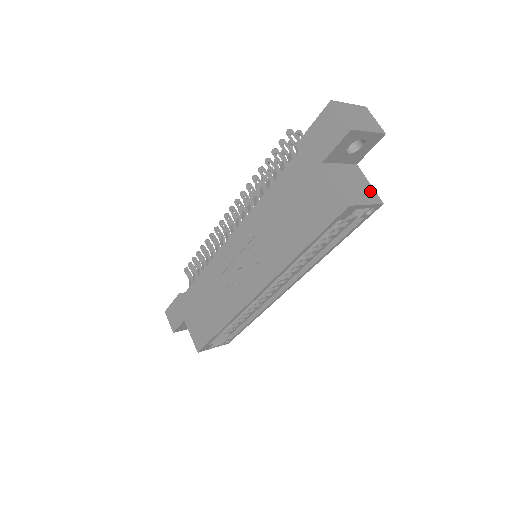
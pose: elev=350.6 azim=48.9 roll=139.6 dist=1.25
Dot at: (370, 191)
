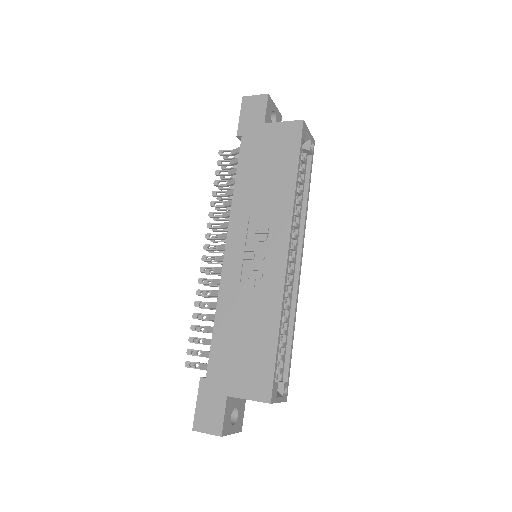
Dot at: occluded
